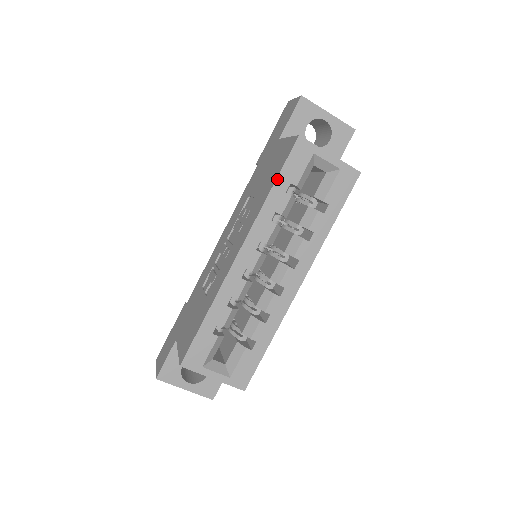
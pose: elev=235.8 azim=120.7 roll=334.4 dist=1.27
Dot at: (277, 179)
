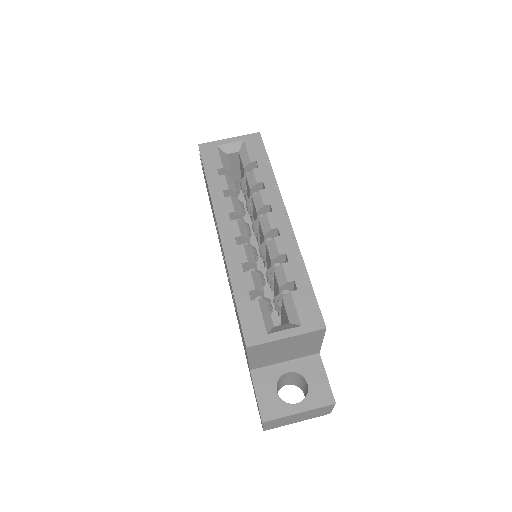
Dot at: (206, 174)
